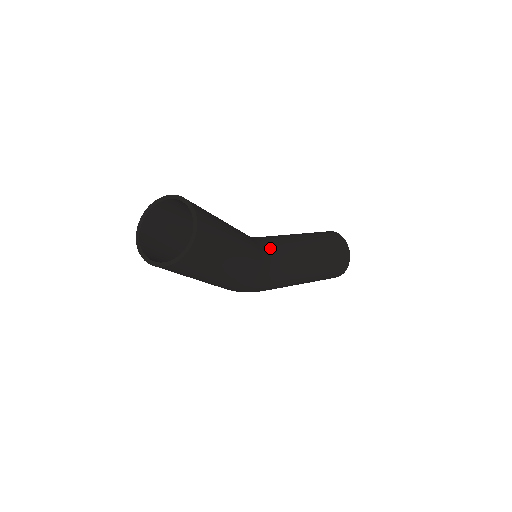
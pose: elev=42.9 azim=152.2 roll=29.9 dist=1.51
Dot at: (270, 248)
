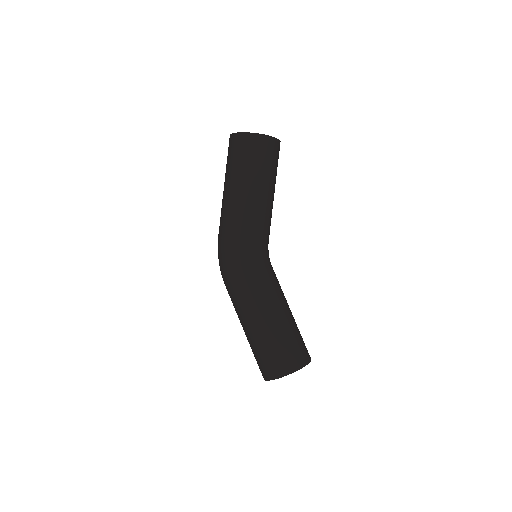
Dot at: occluded
